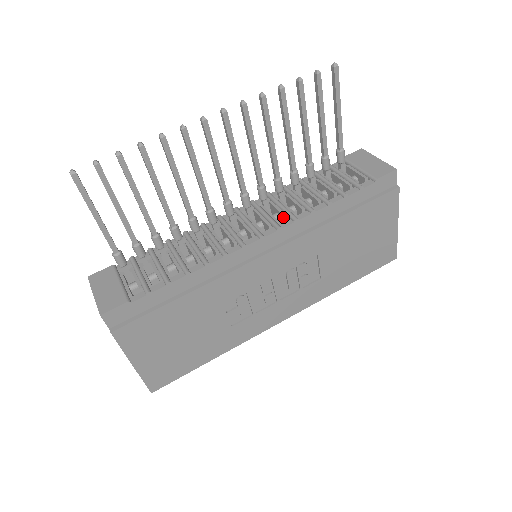
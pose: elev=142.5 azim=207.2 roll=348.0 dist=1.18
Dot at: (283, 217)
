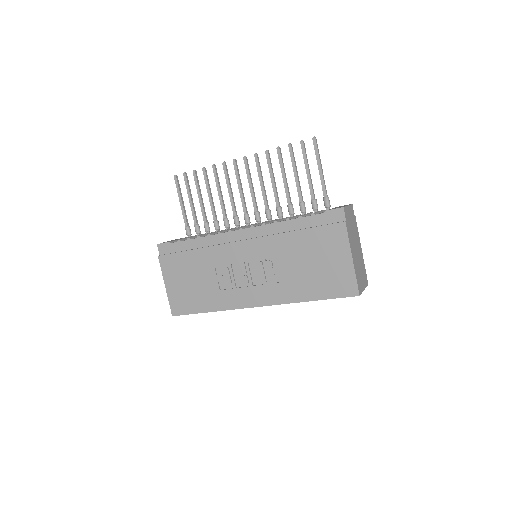
Dot at: occluded
